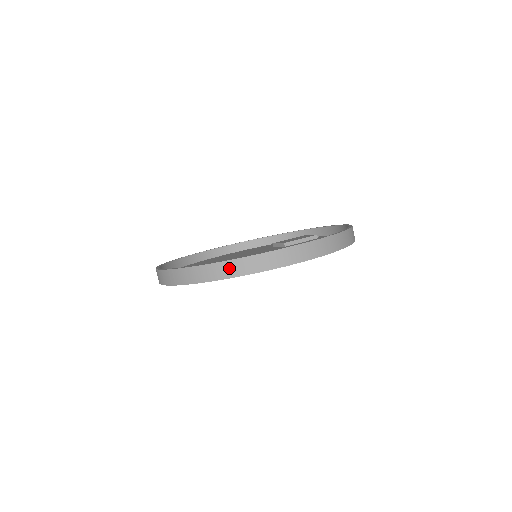
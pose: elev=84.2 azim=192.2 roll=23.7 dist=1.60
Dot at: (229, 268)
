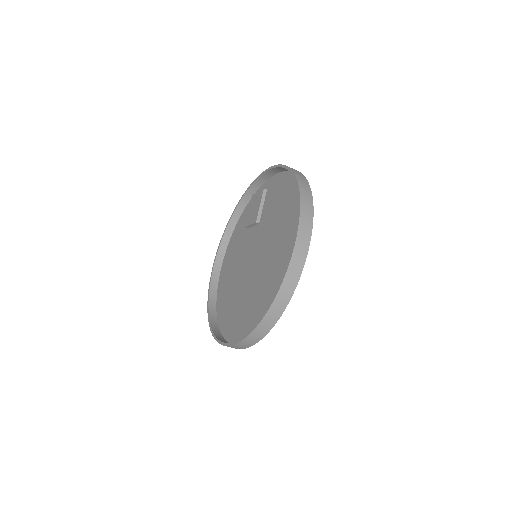
Dot at: (278, 306)
